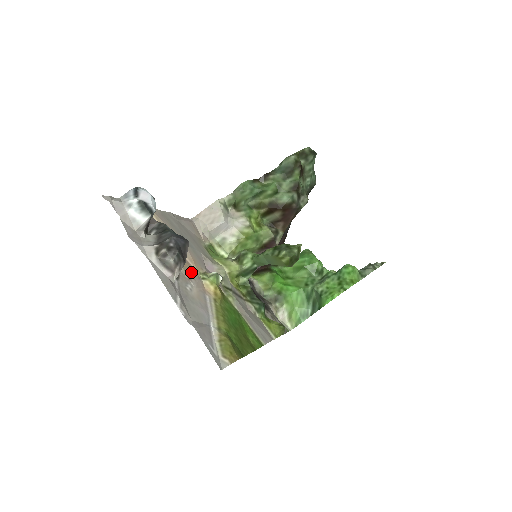
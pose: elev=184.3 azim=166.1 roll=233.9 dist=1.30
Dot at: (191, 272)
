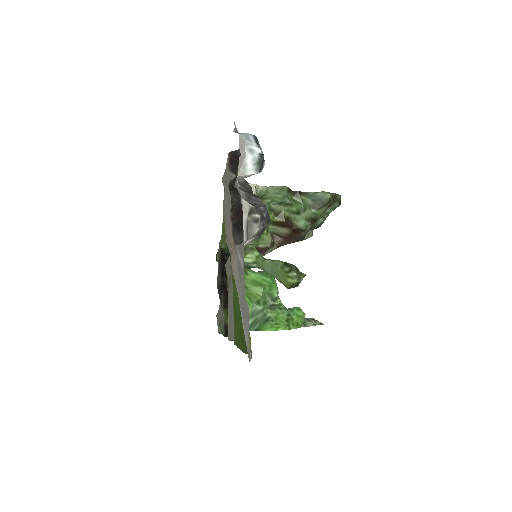
Dot at: occluded
